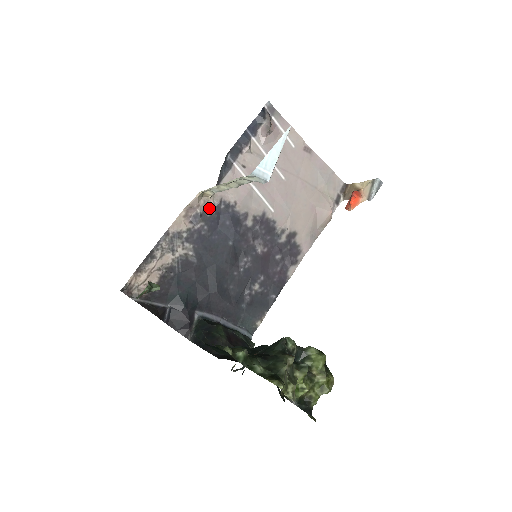
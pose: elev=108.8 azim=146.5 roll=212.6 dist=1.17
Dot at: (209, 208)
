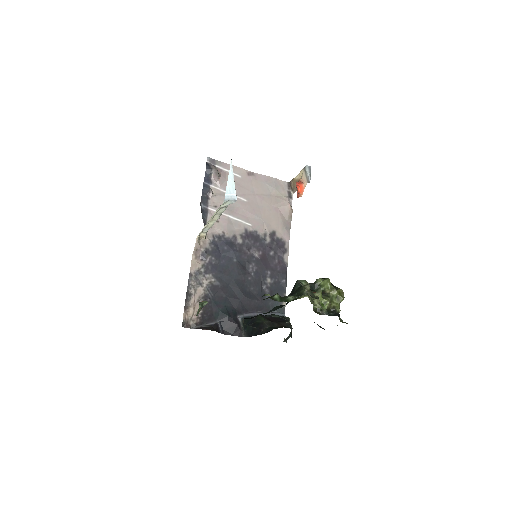
Dot at: (208, 245)
